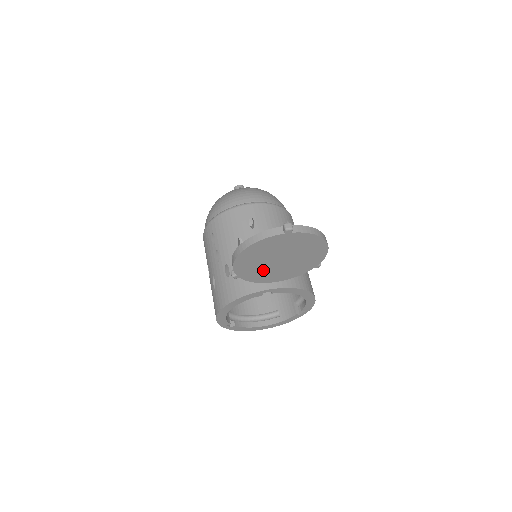
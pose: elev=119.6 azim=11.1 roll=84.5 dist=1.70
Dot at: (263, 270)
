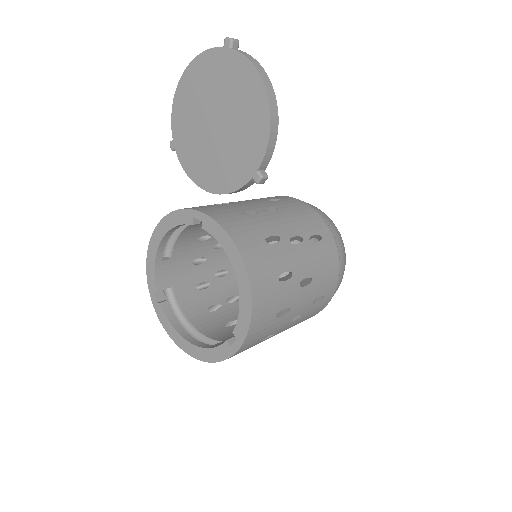
Dot at: (198, 144)
